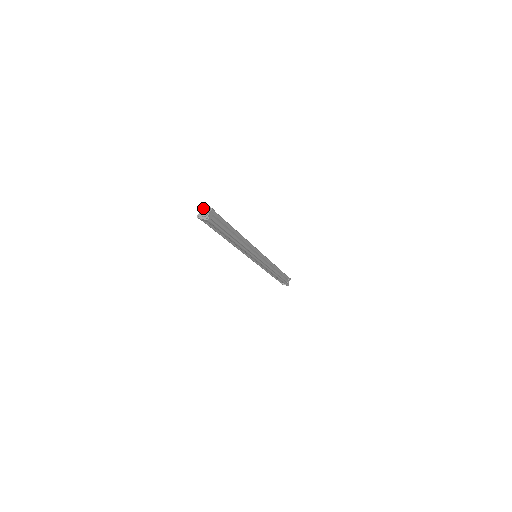
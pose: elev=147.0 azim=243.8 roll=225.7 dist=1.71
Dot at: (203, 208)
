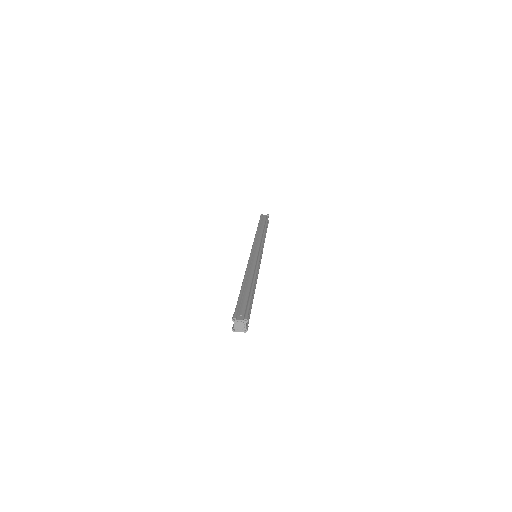
Dot at: (237, 322)
